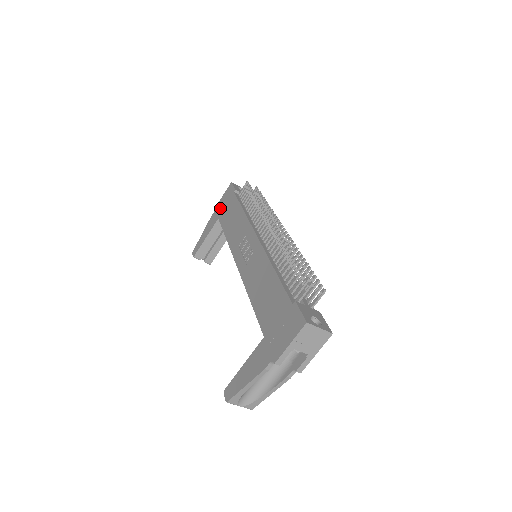
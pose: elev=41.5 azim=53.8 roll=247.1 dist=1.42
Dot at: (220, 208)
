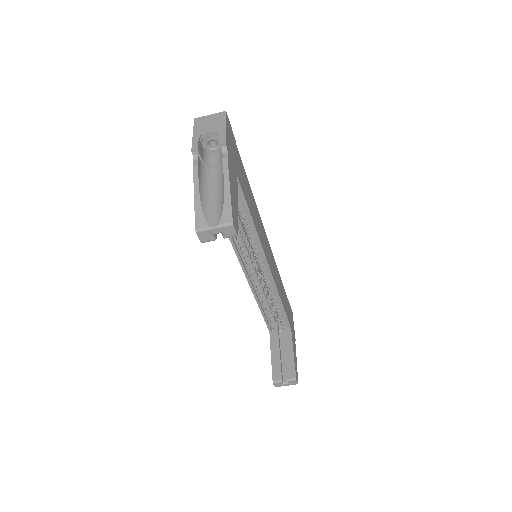
Dot at: occluded
